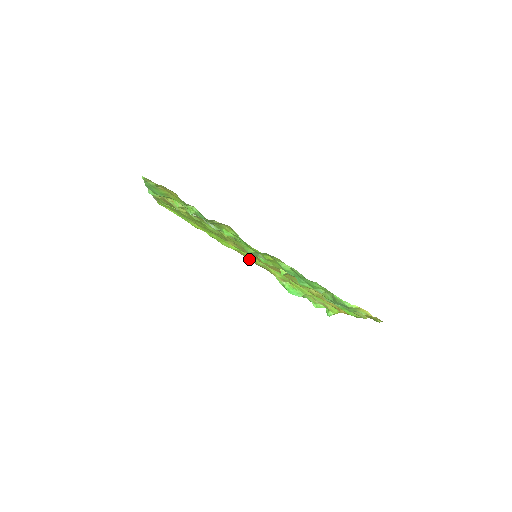
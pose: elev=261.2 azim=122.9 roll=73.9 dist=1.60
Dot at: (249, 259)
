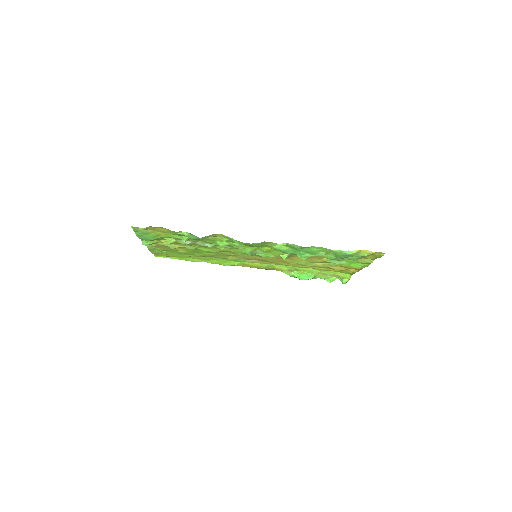
Dot at: (253, 267)
